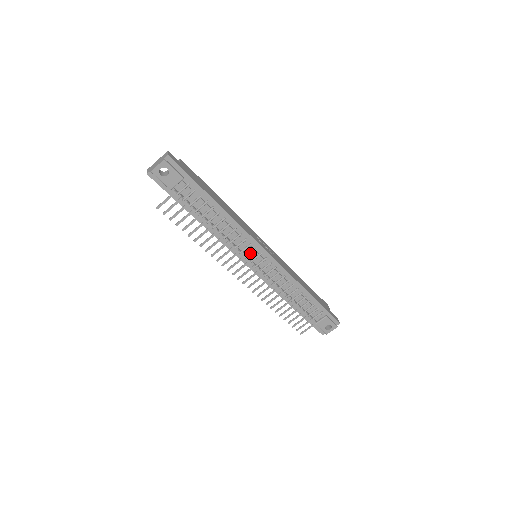
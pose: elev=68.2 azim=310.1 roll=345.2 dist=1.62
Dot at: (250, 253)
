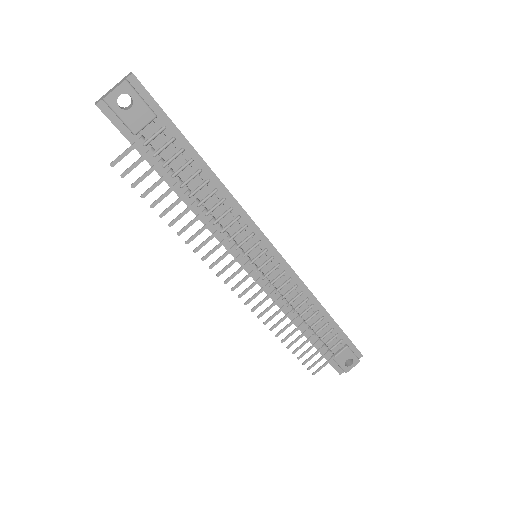
Dot at: (251, 248)
